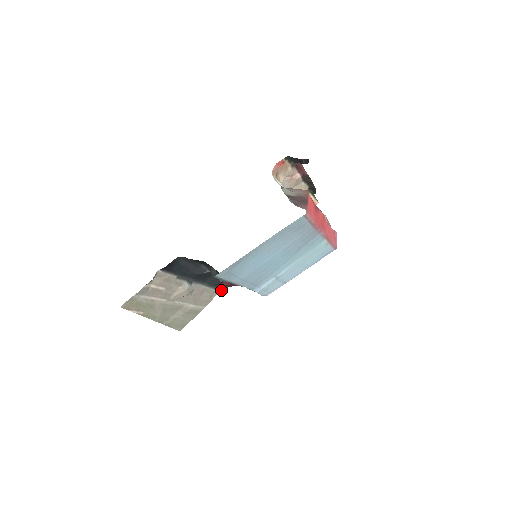
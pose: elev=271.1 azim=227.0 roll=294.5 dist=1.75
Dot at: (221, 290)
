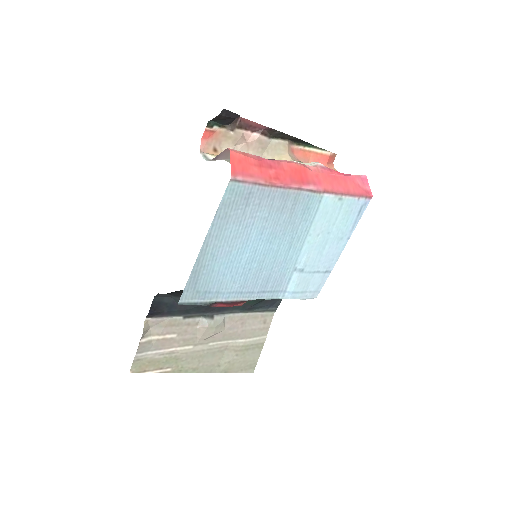
Dot at: (274, 310)
